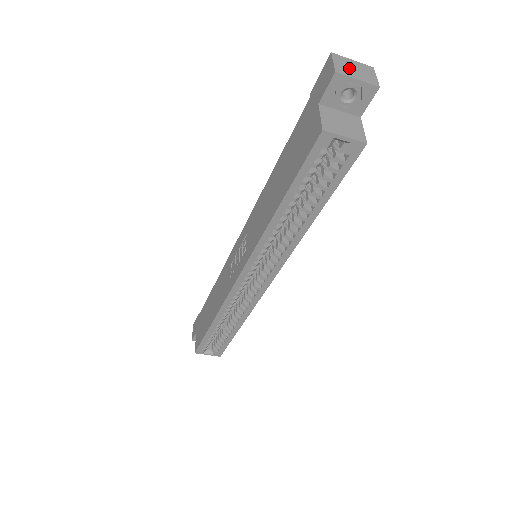
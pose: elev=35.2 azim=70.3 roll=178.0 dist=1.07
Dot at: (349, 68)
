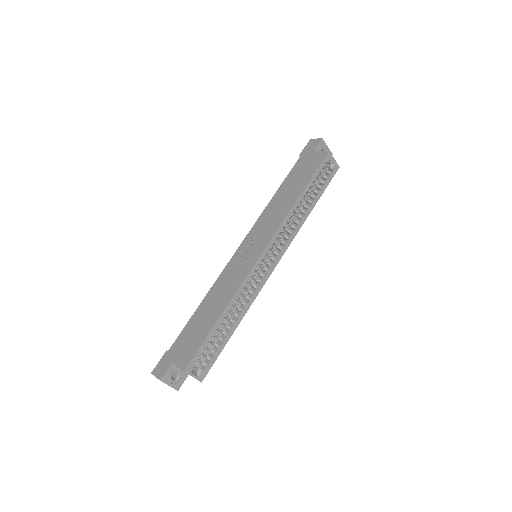
Dot at: occluded
